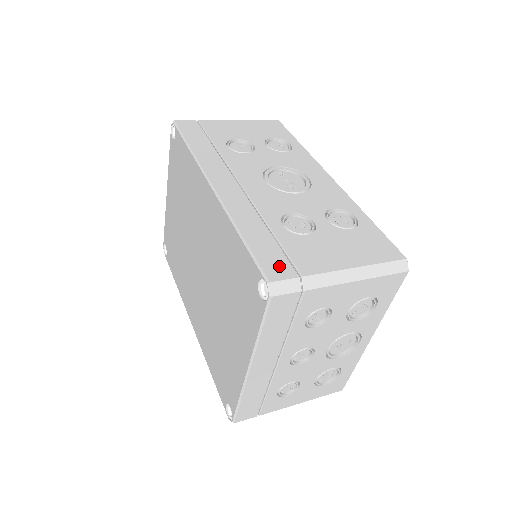
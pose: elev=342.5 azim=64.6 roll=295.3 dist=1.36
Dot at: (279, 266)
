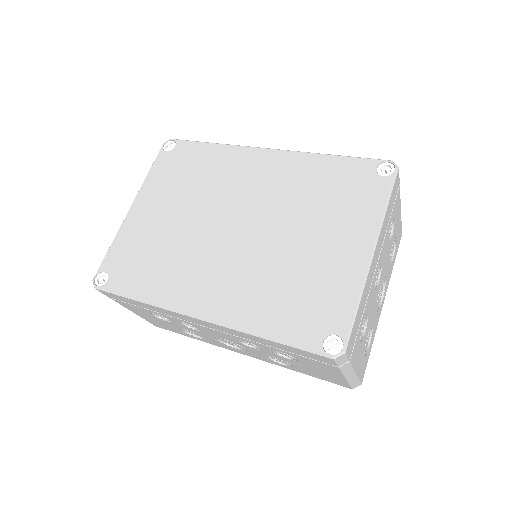
Dot at: occluded
